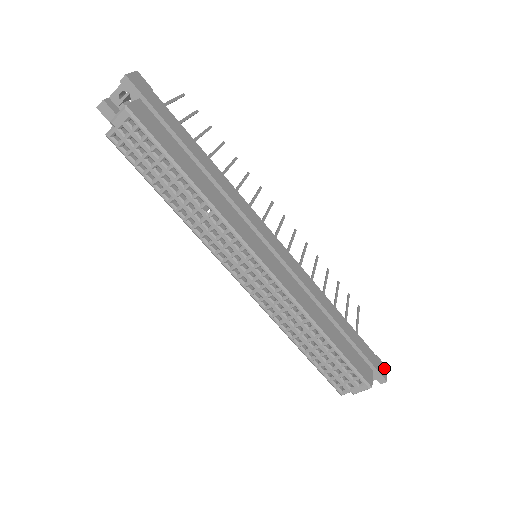
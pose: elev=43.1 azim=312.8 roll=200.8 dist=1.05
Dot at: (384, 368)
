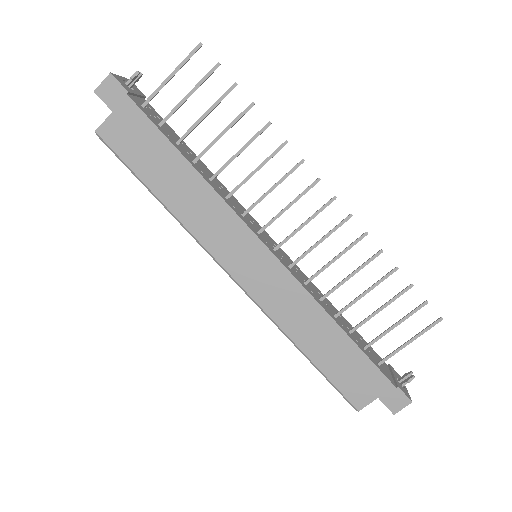
Dot at: (402, 401)
